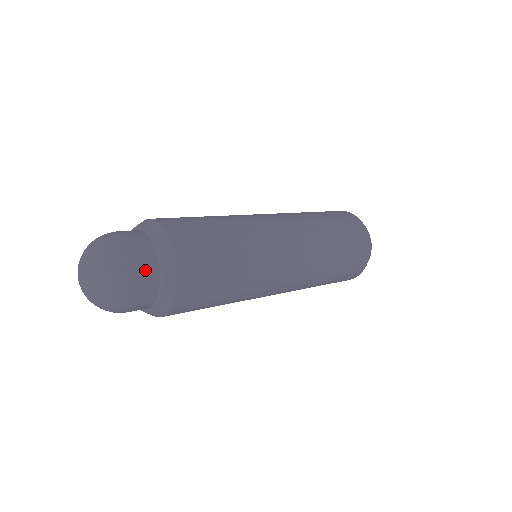
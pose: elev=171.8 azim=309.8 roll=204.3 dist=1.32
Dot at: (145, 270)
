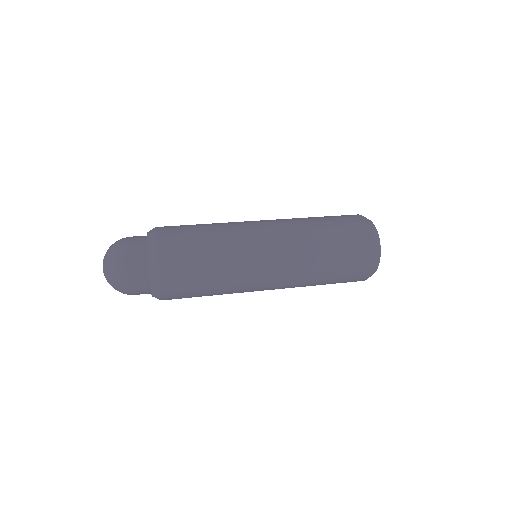
Dot at: (137, 264)
